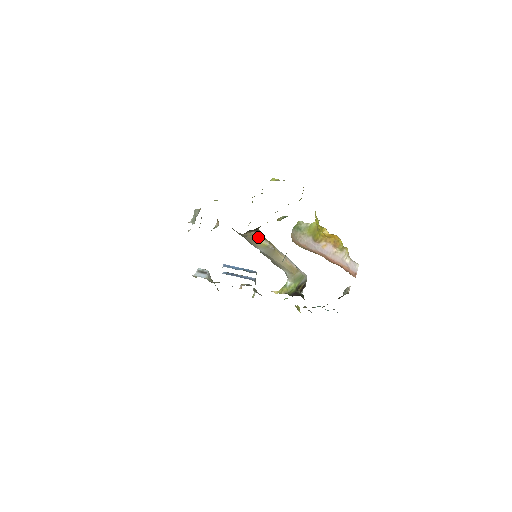
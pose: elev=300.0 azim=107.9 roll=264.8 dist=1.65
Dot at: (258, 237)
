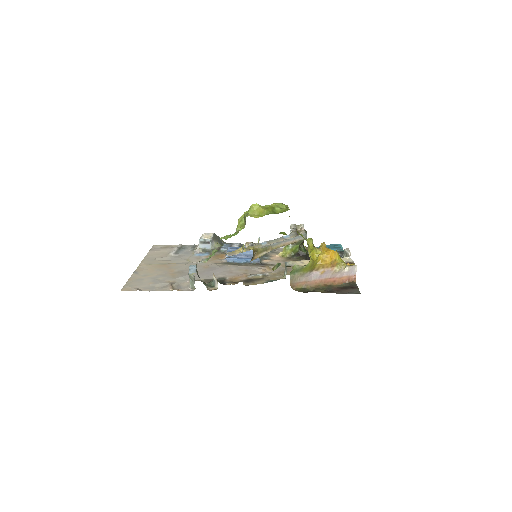
Dot at: (255, 258)
